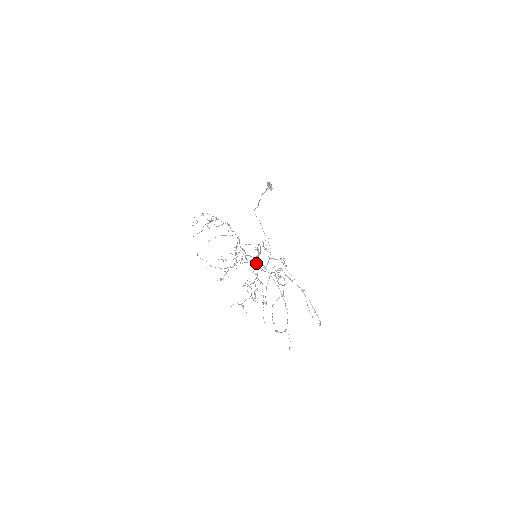
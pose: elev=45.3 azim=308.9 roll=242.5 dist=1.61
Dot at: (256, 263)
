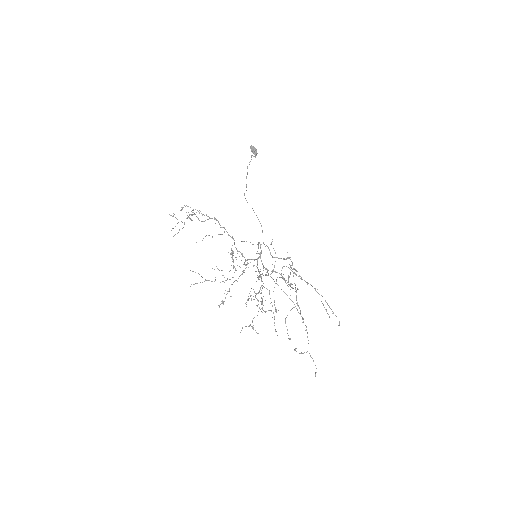
Dot at: (260, 271)
